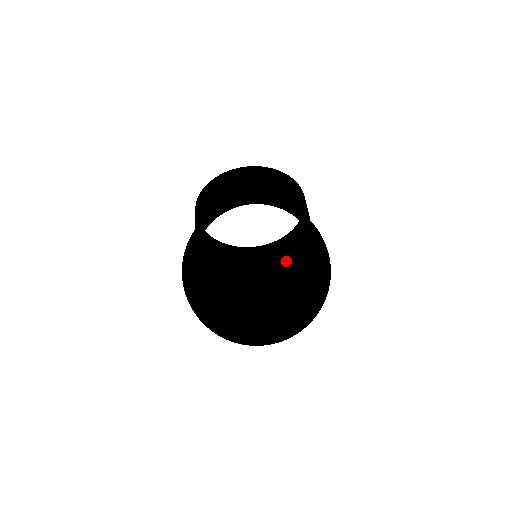
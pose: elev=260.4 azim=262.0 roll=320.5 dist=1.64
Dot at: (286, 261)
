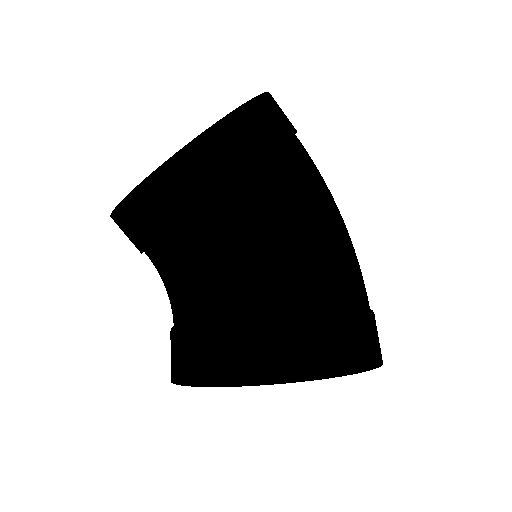
Dot at: occluded
